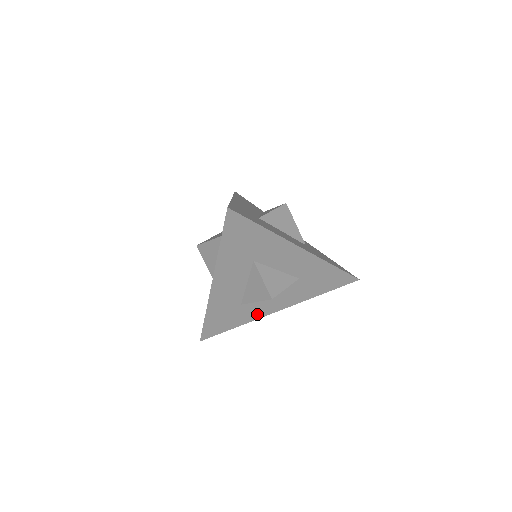
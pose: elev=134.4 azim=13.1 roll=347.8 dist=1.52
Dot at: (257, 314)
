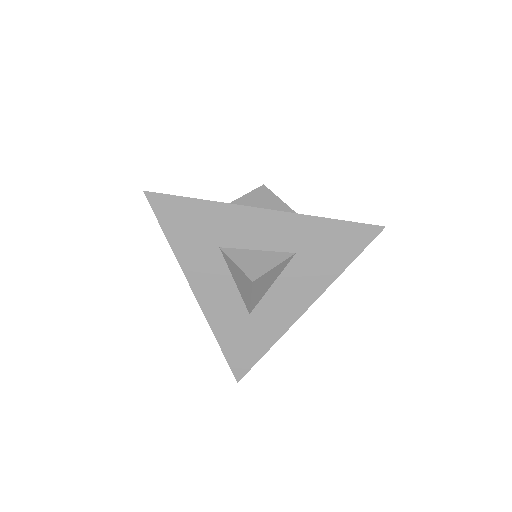
Dot at: (281, 323)
